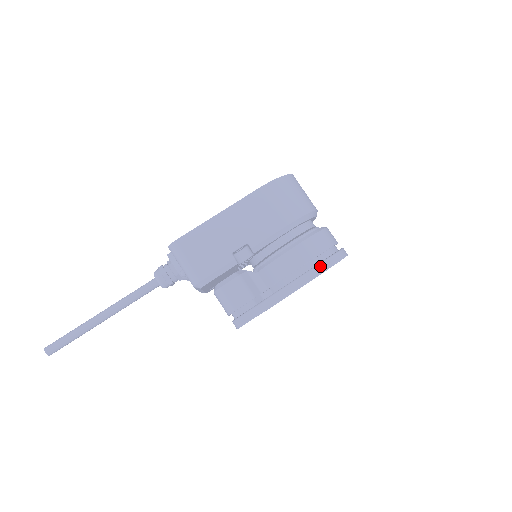
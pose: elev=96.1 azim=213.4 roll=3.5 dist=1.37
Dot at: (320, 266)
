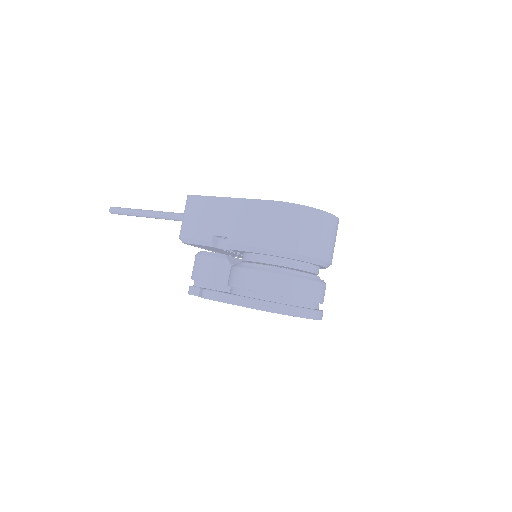
Dot at: (258, 302)
